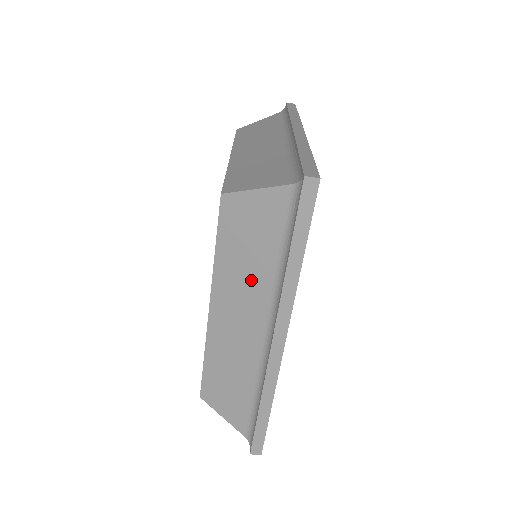
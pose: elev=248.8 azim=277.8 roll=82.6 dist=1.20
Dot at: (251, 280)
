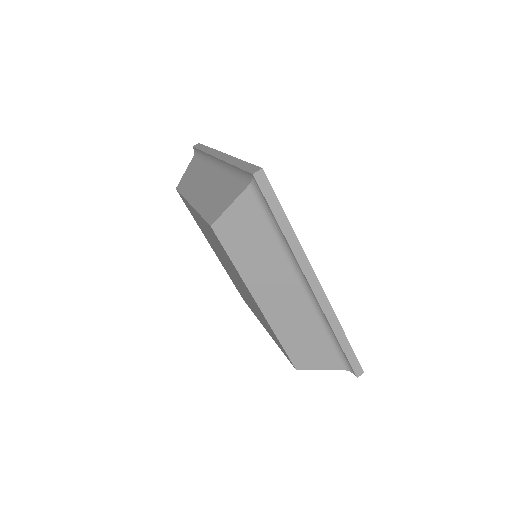
Dot at: (269, 263)
